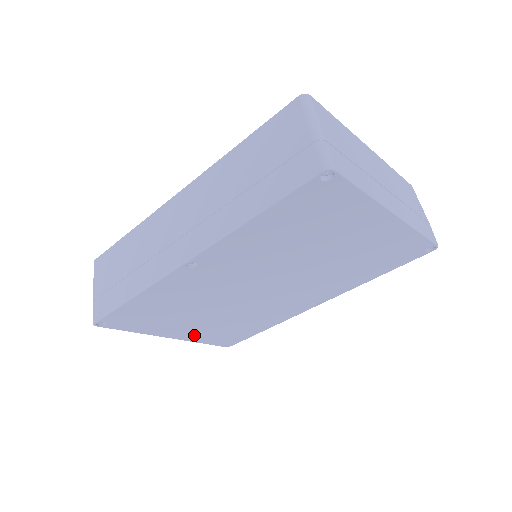
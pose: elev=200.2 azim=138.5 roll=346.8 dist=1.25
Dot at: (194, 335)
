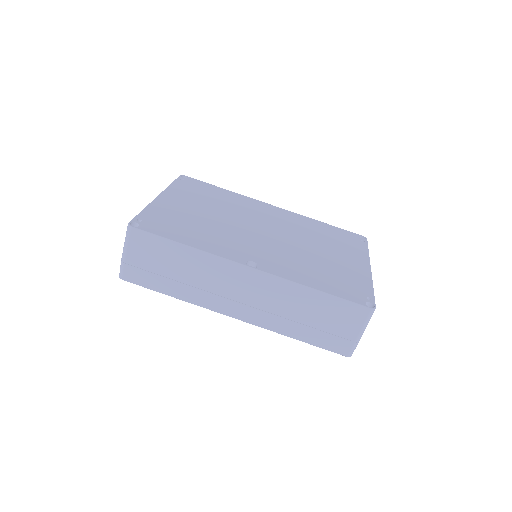
Dot at: occluded
